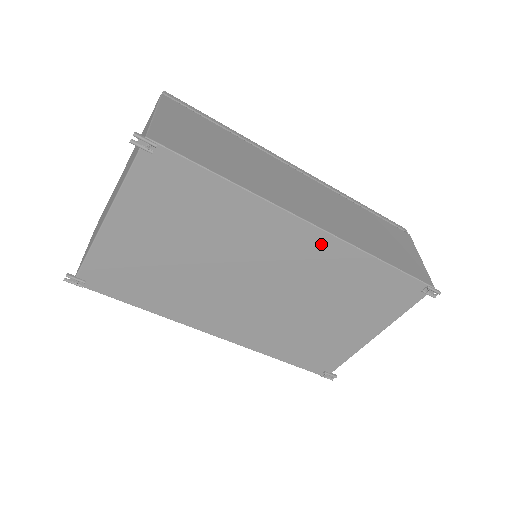
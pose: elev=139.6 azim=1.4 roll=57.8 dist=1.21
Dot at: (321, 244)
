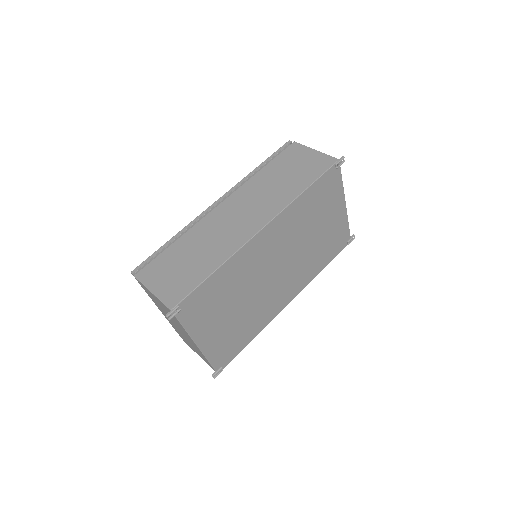
Dot at: (276, 226)
